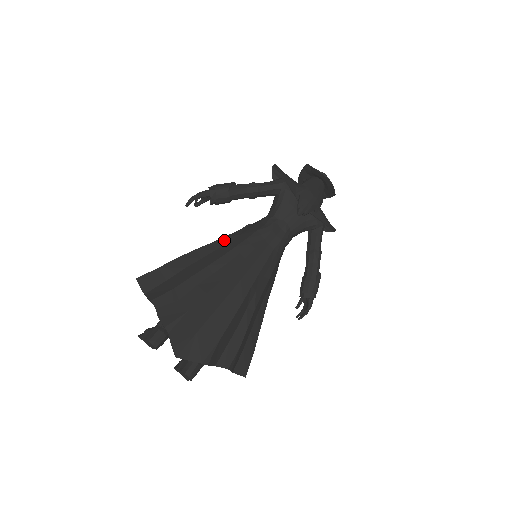
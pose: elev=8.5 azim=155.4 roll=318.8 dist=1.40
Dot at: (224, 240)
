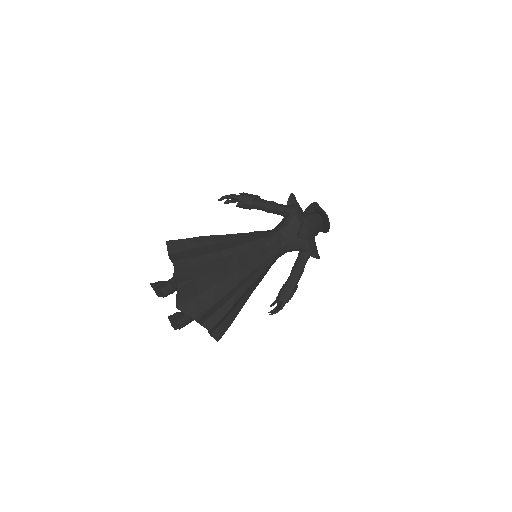
Dot at: (237, 236)
